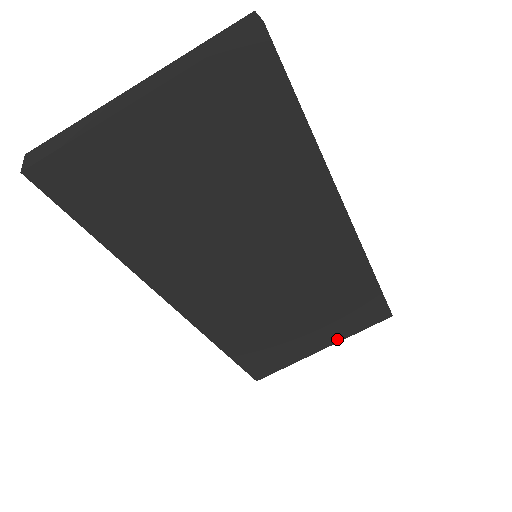
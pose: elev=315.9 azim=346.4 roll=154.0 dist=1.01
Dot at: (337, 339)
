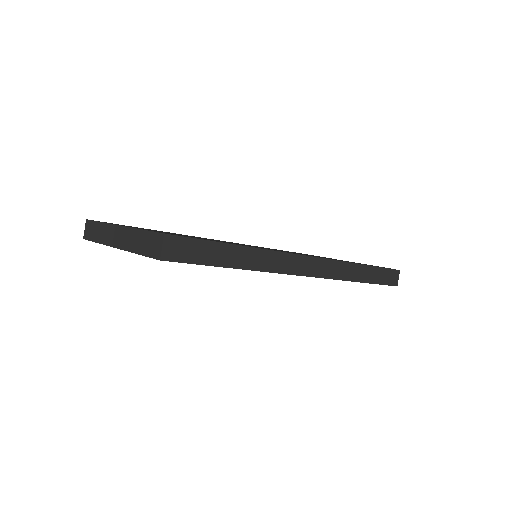
Dot at: occluded
